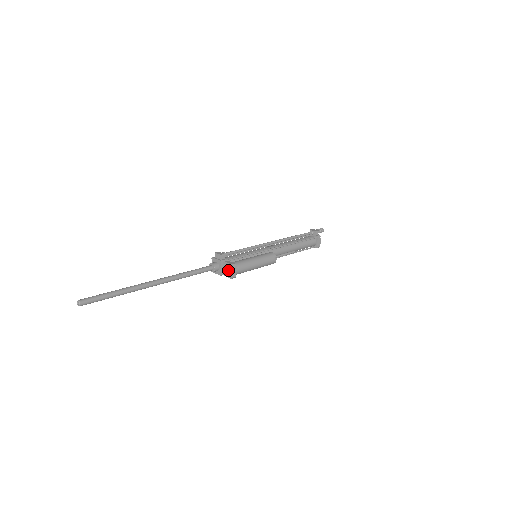
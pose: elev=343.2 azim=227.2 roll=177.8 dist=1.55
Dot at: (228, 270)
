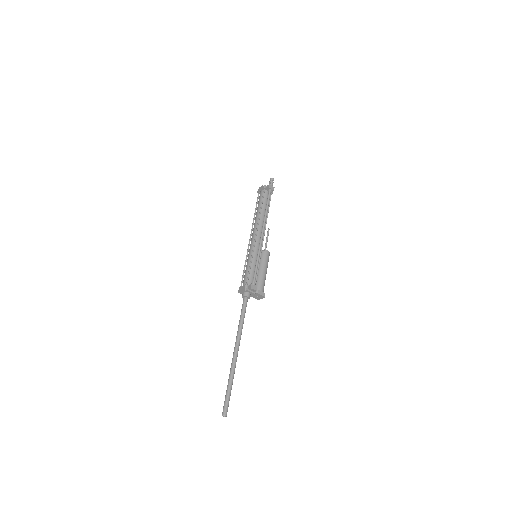
Dot at: (258, 297)
